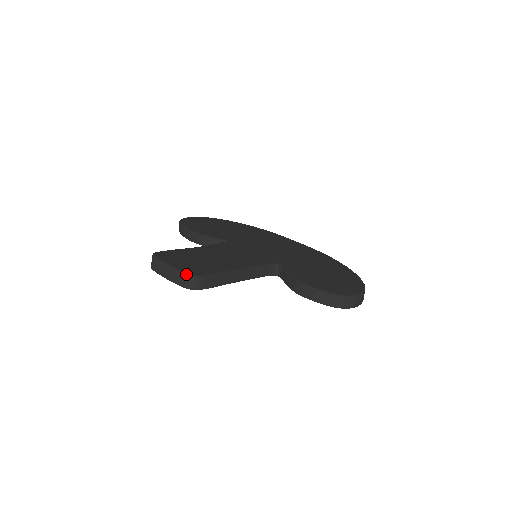
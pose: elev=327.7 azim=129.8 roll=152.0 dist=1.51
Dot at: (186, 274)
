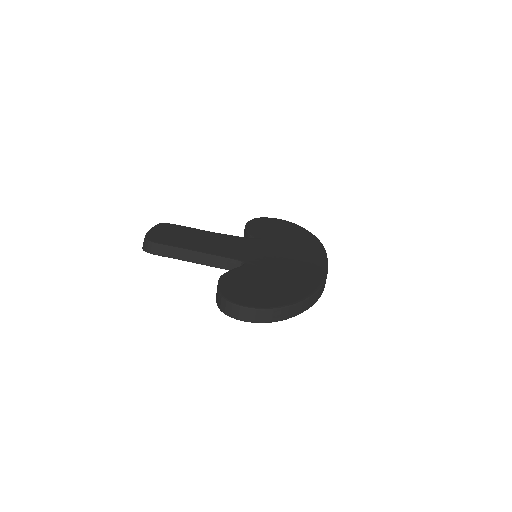
Dot at: (145, 237)
